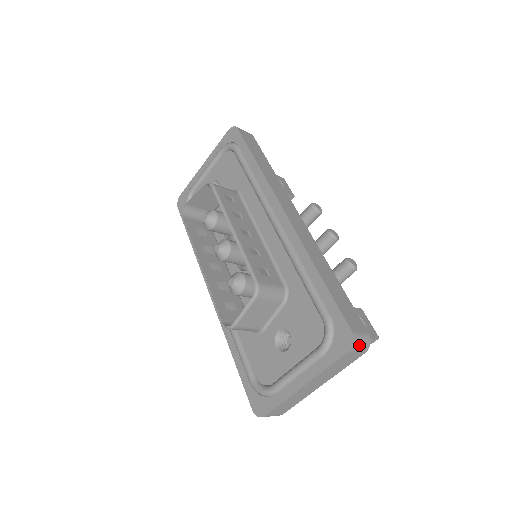
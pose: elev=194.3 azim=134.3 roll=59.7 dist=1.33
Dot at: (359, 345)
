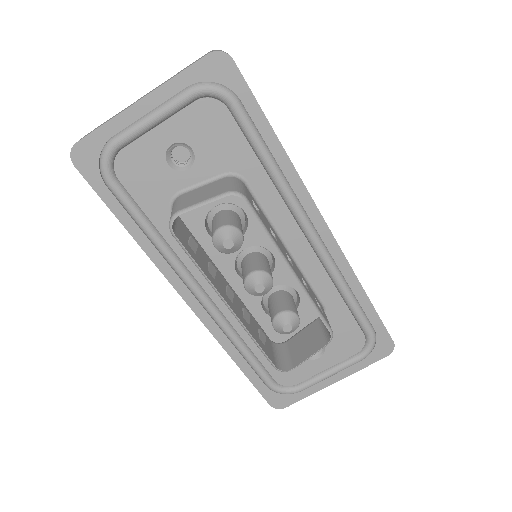
Dot at: occluded
